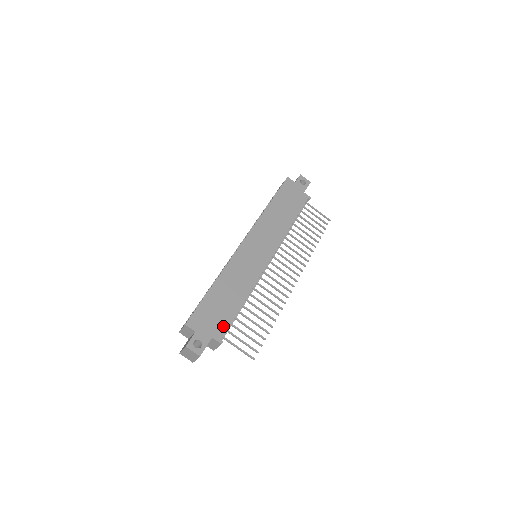
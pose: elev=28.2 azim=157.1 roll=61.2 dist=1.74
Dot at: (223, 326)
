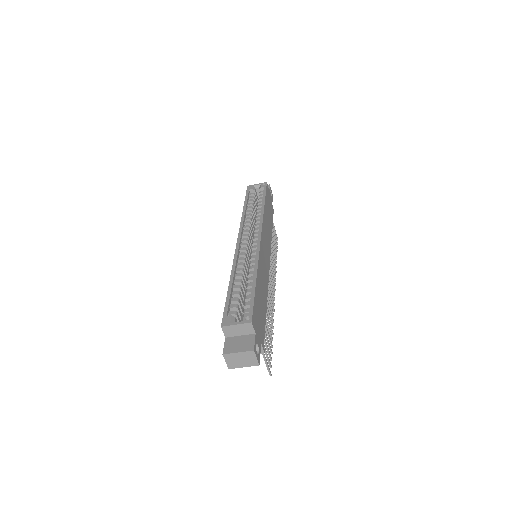
Dot at: (263, 332)
